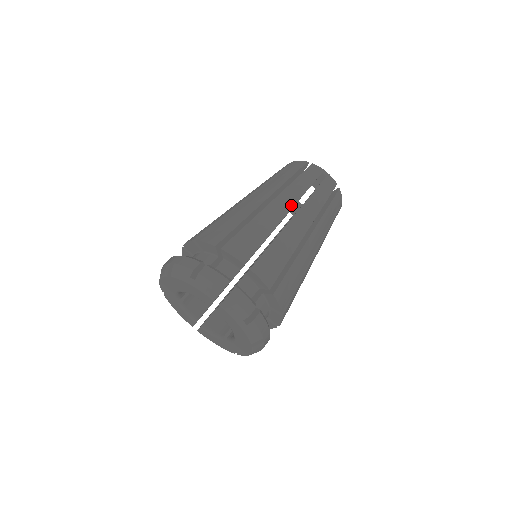
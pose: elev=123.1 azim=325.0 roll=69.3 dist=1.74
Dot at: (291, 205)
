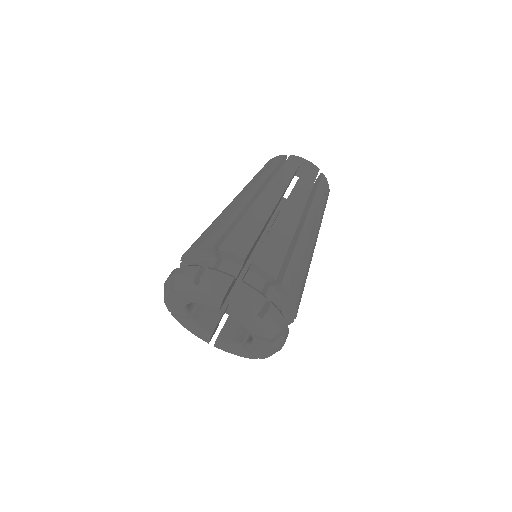
Dot at: (279, 196)
